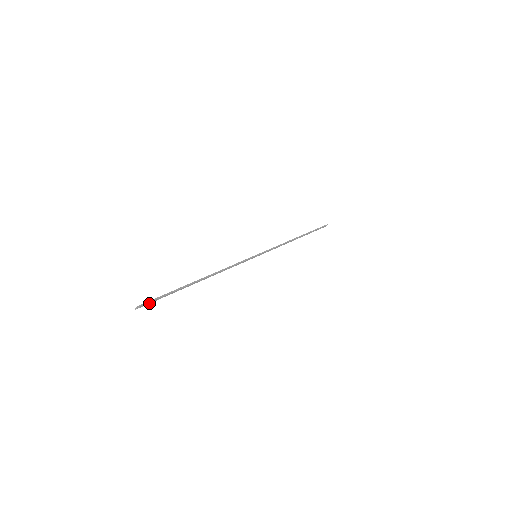
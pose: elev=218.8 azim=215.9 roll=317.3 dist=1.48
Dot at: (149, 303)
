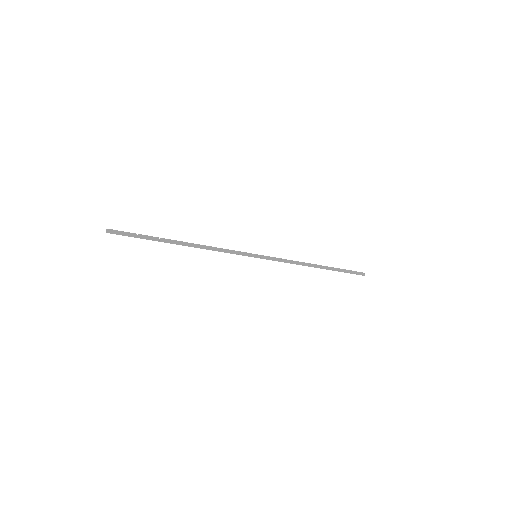
Dot at: occluded
